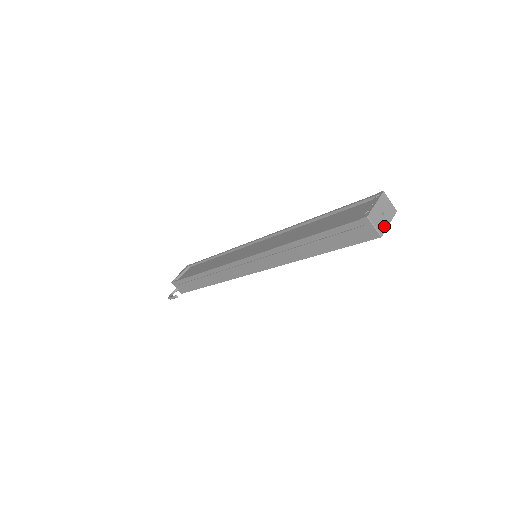
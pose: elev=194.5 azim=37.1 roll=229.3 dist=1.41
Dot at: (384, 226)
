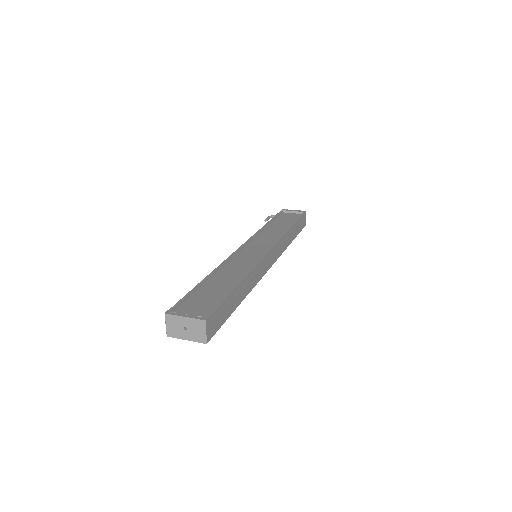
Dot at: (177, 335)
